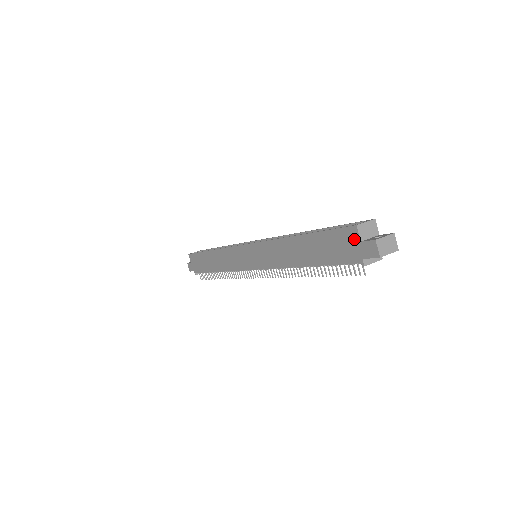
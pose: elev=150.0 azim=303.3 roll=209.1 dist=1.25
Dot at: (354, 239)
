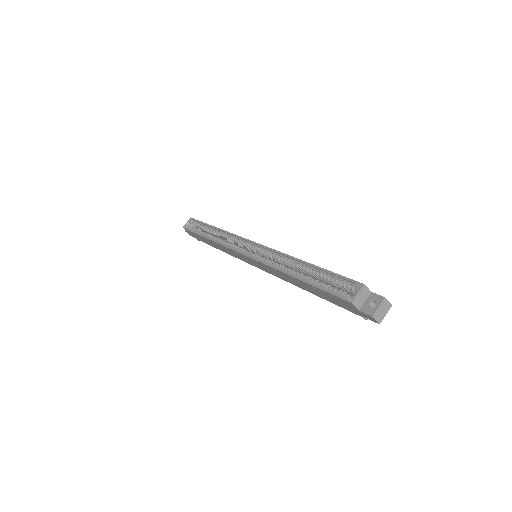
Dot at: (352, 307)
